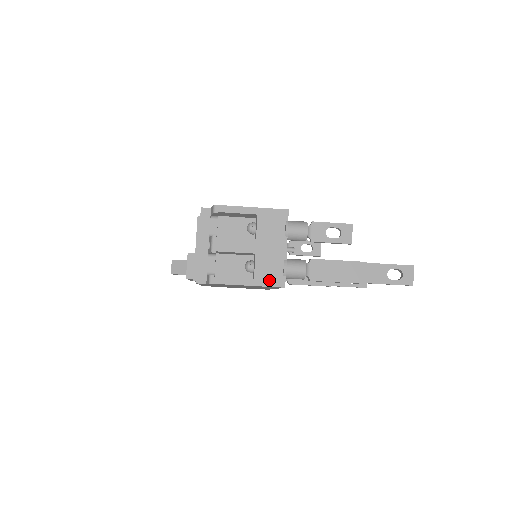
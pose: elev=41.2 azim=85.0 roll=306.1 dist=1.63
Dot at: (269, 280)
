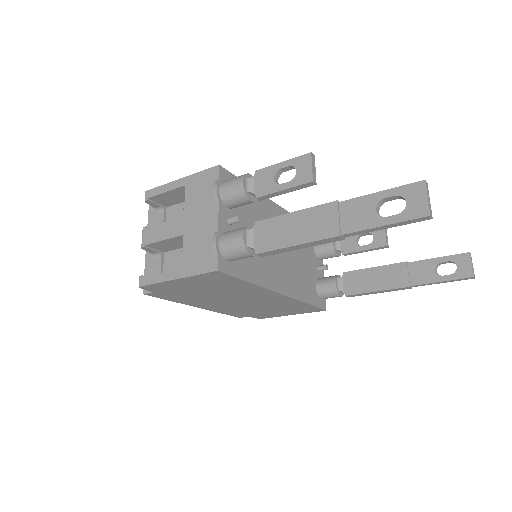
Dot at: (199, 265)
